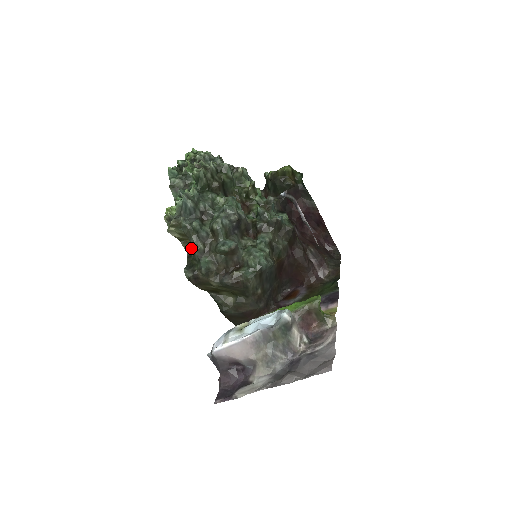
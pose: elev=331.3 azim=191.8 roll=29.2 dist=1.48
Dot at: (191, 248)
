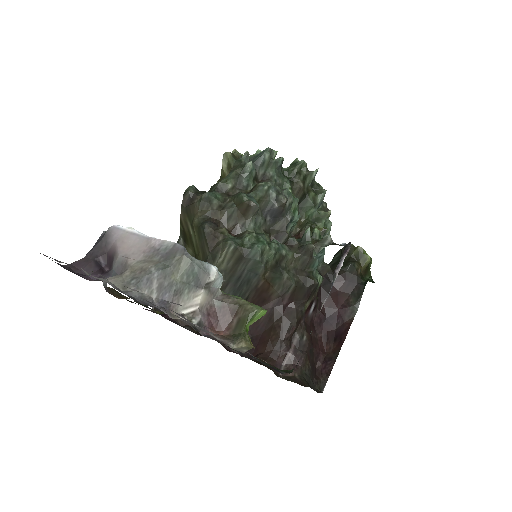
Dot at: occluded
